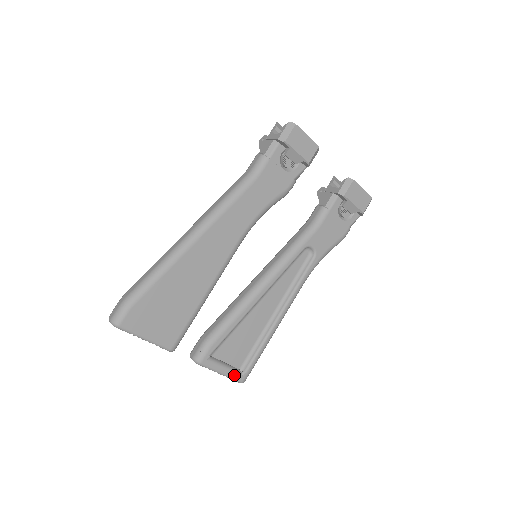
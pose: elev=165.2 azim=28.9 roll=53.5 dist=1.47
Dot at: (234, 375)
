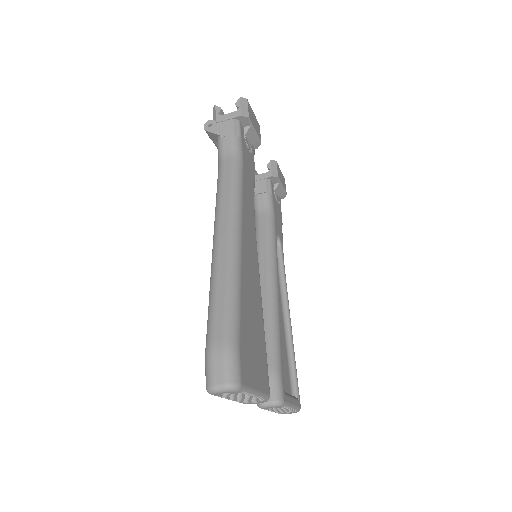
Dot at: (296, 403)
